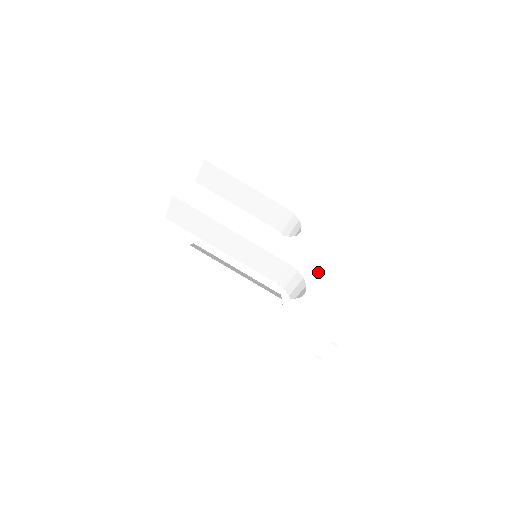
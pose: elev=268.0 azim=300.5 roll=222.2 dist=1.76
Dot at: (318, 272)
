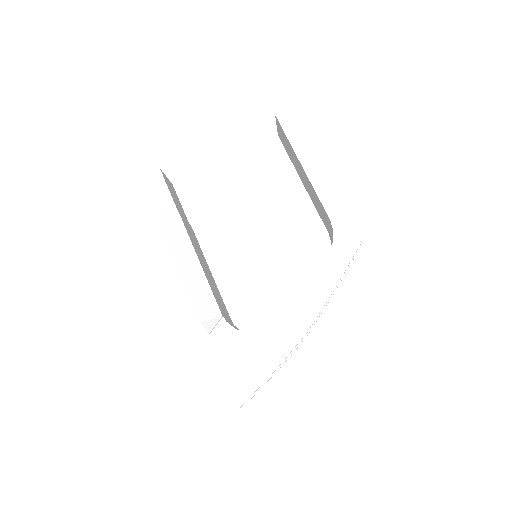
Dot at: (295, 317)
